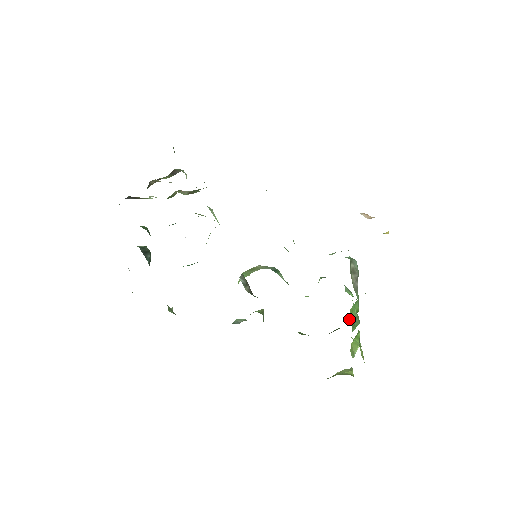
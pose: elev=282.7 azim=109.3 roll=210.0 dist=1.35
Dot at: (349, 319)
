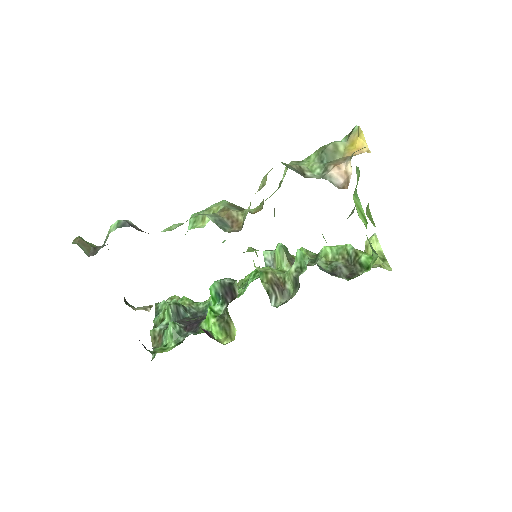
Dot at: (359, 217)
